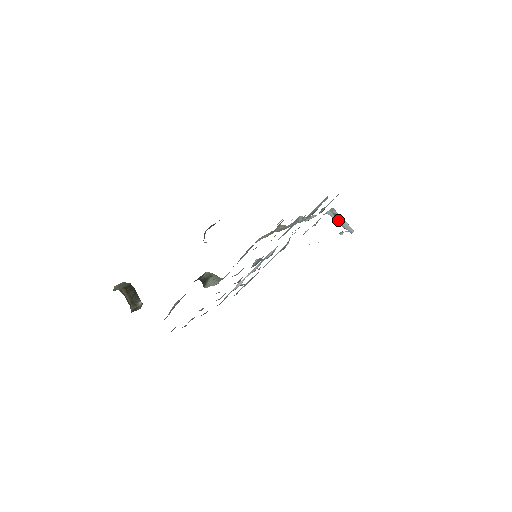
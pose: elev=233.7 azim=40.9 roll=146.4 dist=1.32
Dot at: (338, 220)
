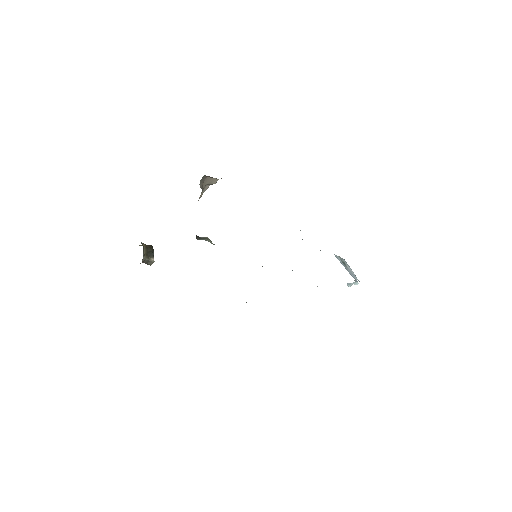
Dot at: (344, 265)
